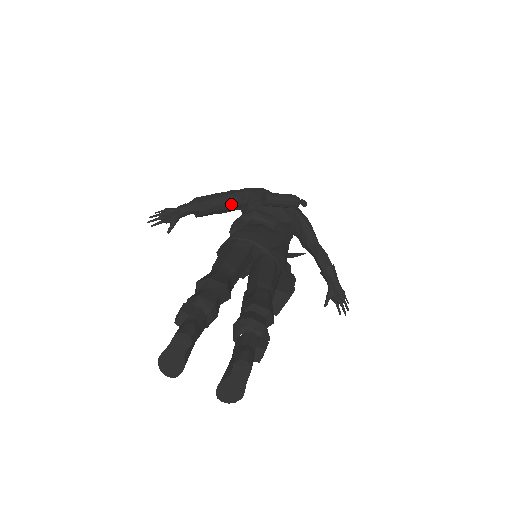
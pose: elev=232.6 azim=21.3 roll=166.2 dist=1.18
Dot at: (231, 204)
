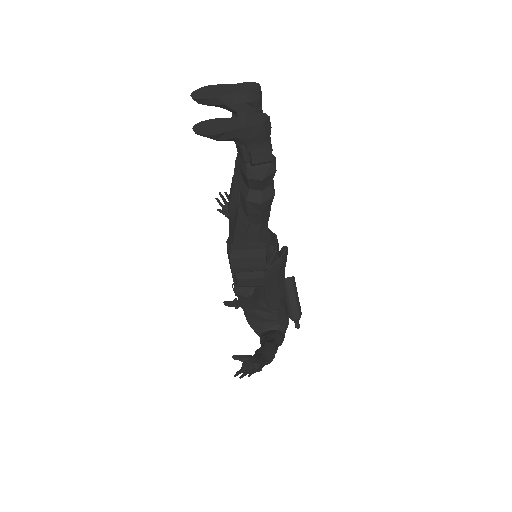
Dot at: occluded
